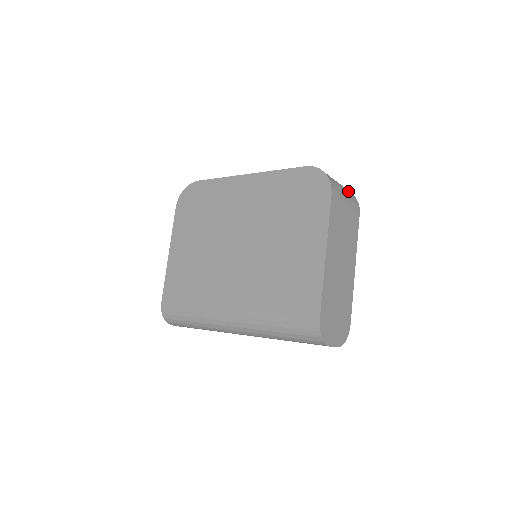
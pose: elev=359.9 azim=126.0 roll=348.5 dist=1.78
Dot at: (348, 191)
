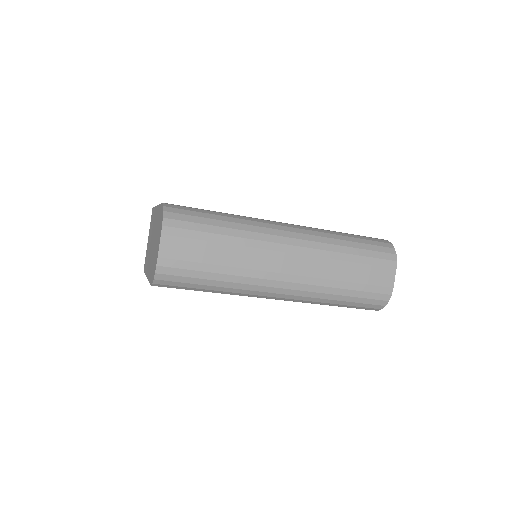
Dot at: occluded
